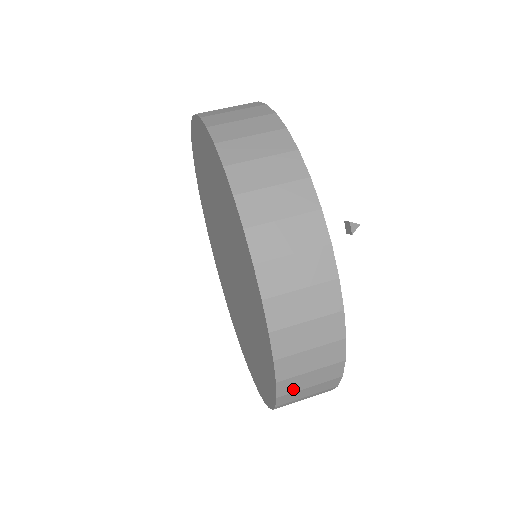
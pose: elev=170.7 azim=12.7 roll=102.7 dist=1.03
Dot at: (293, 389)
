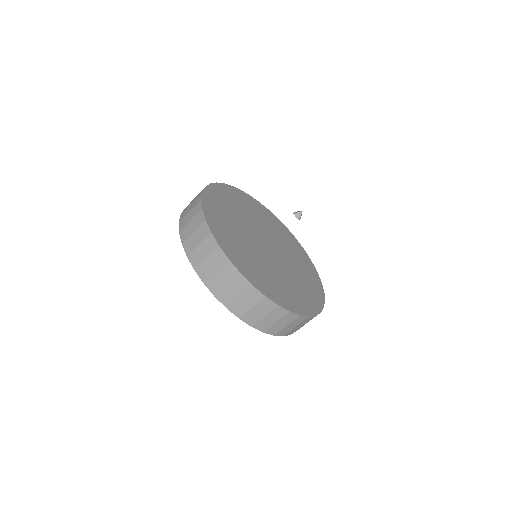
Dot at: (267, 326)
